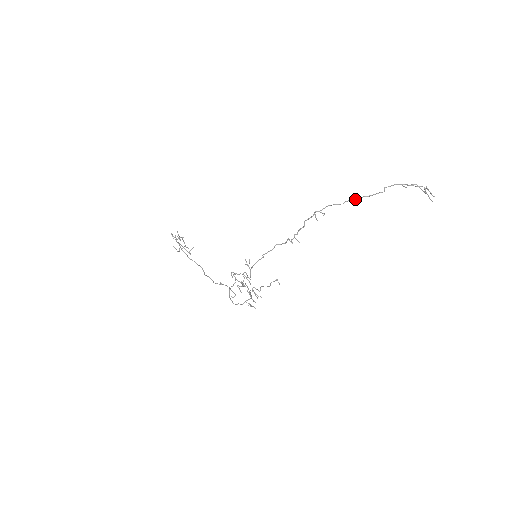
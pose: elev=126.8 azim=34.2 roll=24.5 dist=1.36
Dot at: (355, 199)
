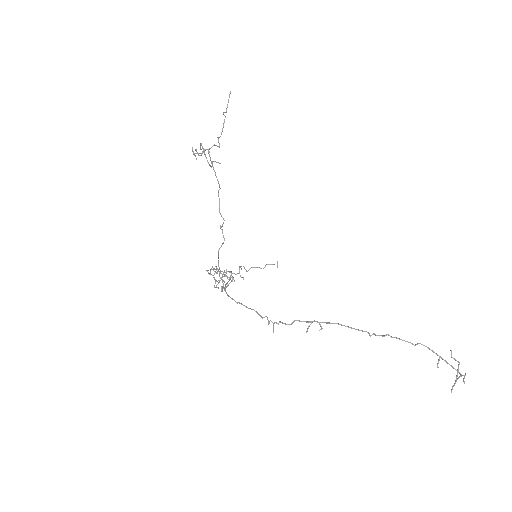
Dot at: (373, 333)
